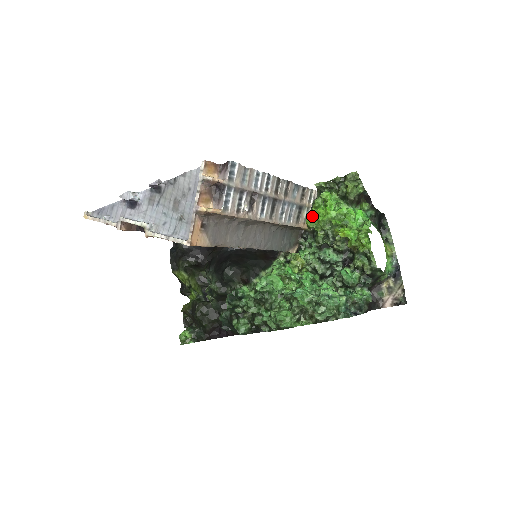
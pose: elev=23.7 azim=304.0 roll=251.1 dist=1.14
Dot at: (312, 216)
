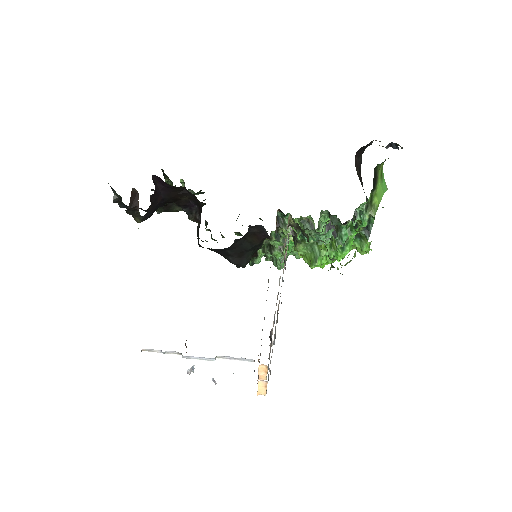
Dot at: occluded
